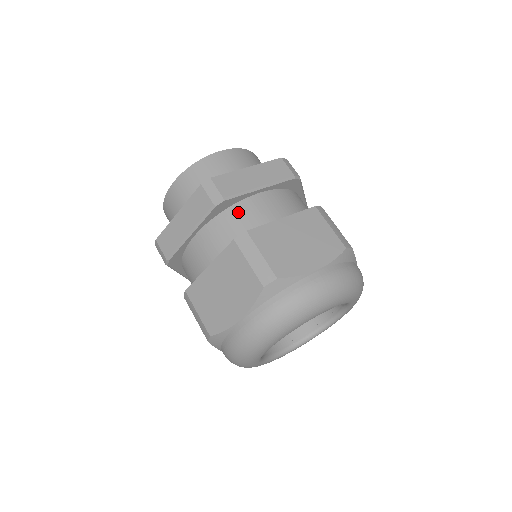
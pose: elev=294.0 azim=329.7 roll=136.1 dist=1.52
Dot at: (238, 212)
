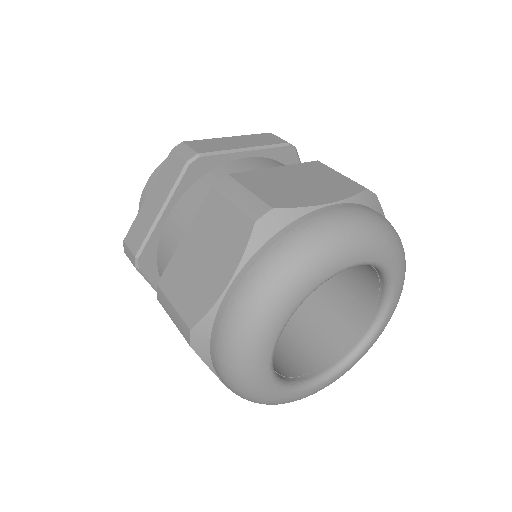
Dot at: (220, 174)
